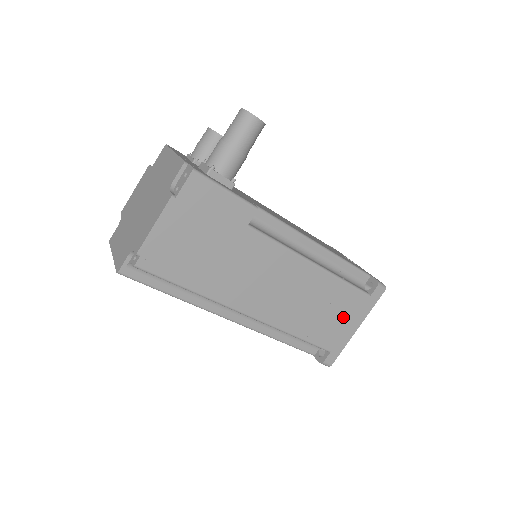
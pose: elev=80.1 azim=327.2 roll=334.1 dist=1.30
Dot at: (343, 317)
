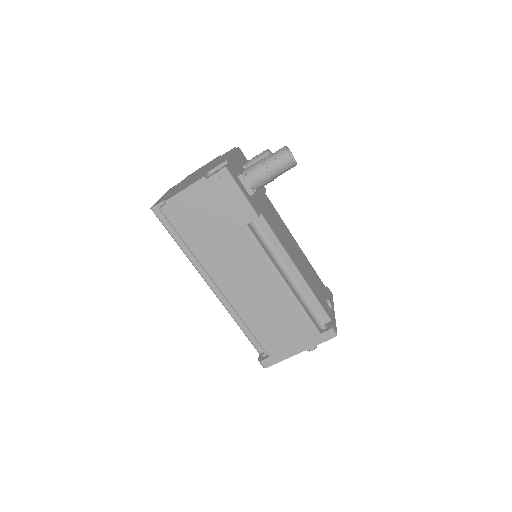
Dot at: (291, 336)
